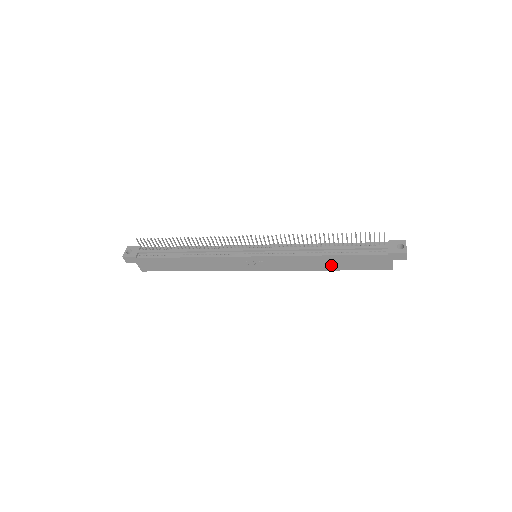
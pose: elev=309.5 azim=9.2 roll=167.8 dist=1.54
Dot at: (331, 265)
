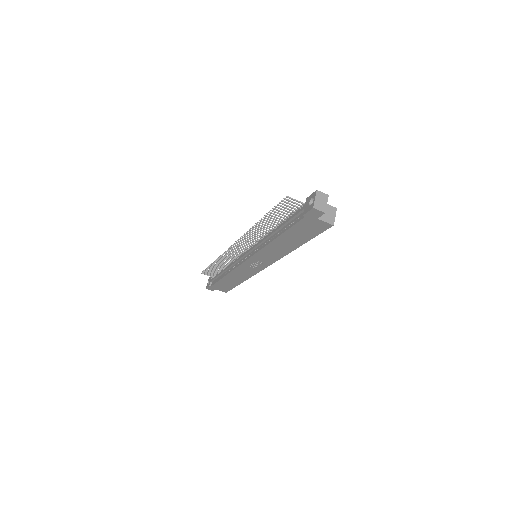
Dot at: (291, 243)
